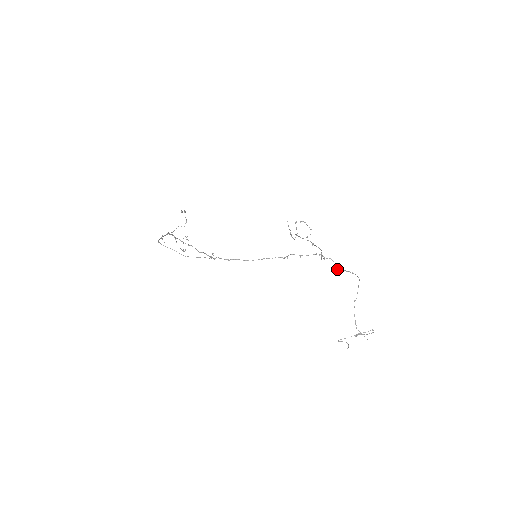
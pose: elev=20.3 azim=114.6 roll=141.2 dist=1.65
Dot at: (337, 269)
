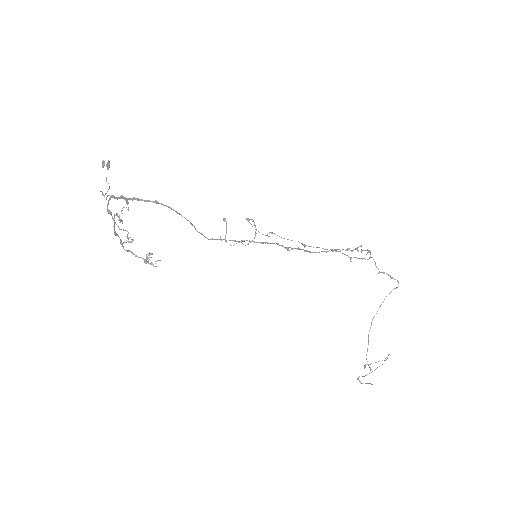
Dot at: (380, 272)
